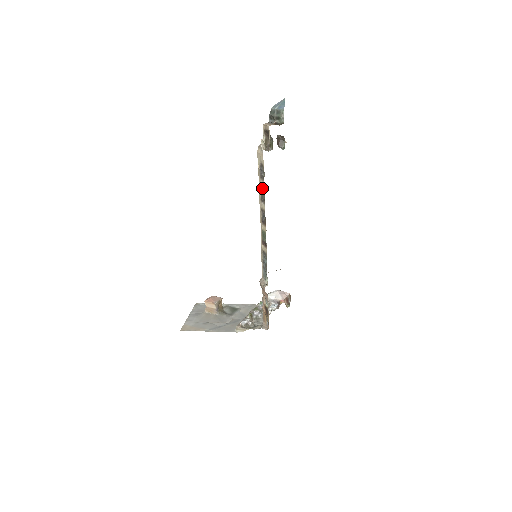
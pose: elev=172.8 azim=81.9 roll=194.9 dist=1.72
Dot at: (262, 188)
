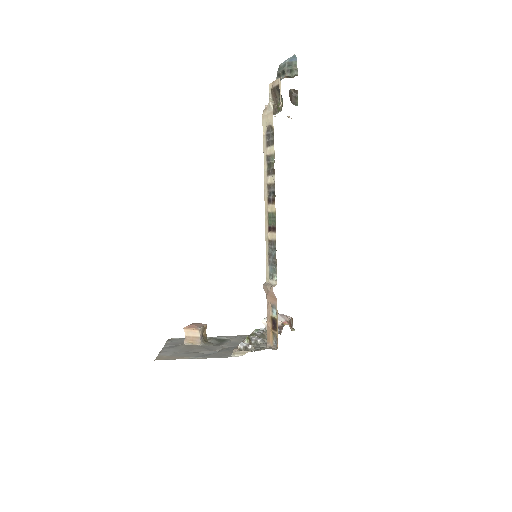
Dot at: (270, 157)
